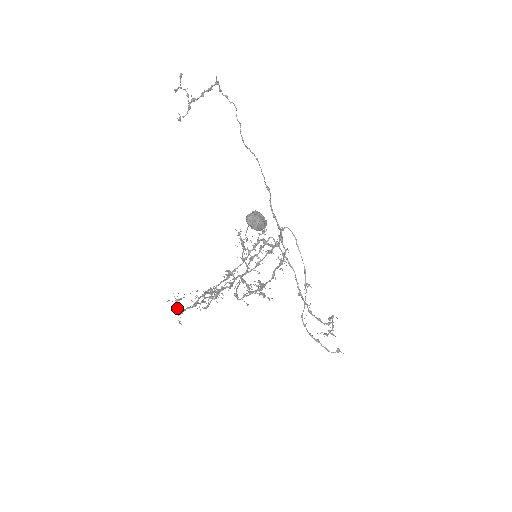
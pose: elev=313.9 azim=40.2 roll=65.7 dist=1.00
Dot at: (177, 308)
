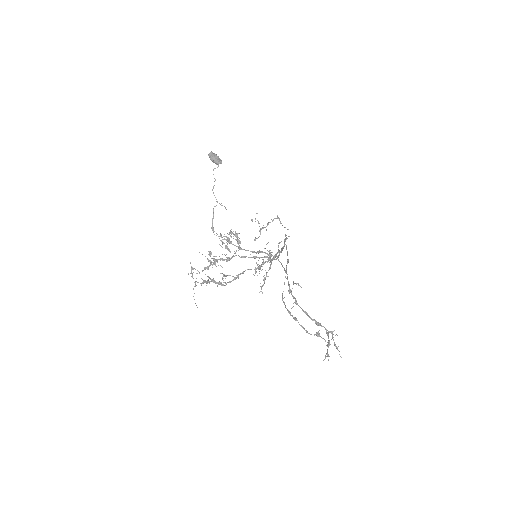
Dot at: (191, 276)
